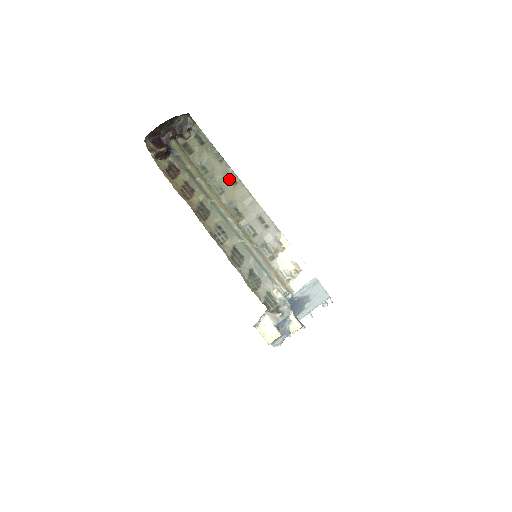
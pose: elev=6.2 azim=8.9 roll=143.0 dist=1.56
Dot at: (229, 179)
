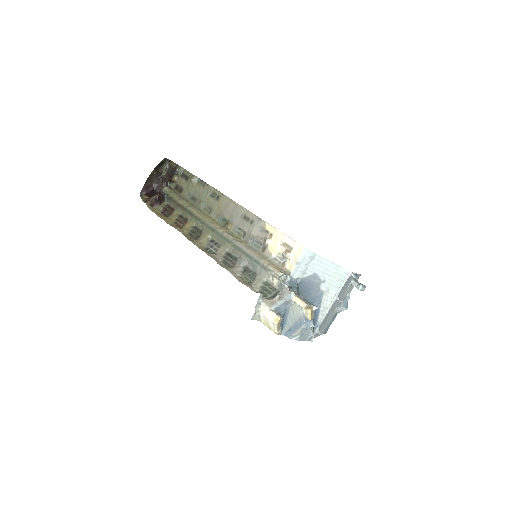
Dot at: (213, 197)
